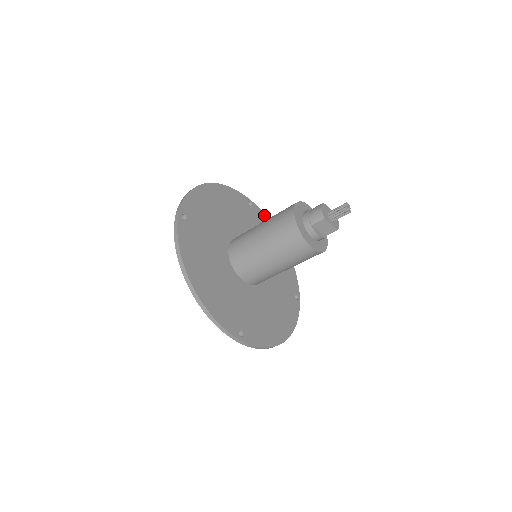
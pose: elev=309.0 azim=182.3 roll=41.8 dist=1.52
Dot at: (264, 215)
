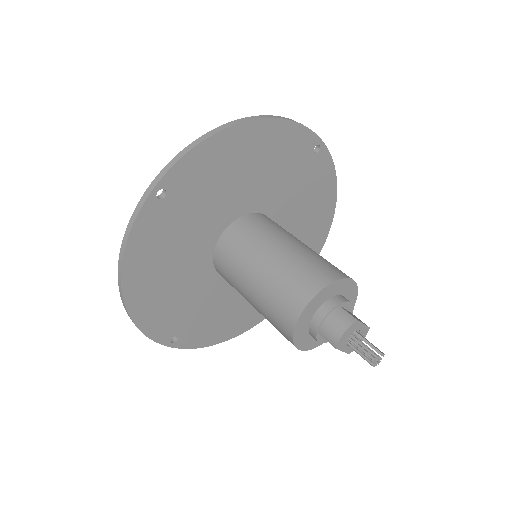
Dot at: (331, 165)
